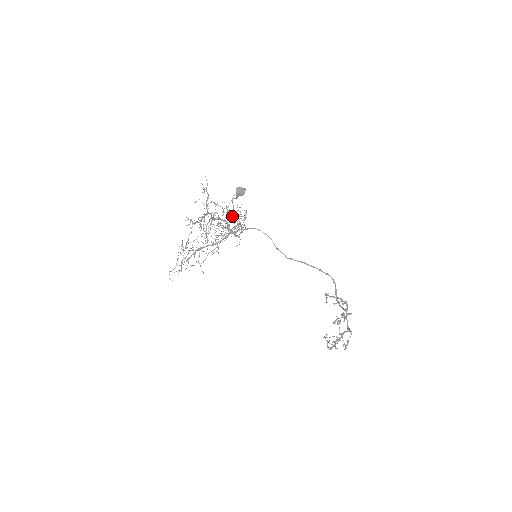
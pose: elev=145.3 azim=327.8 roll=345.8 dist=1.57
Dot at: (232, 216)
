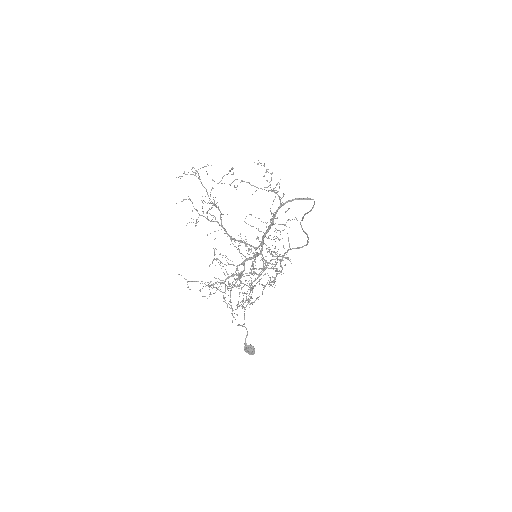
Dot at: occluded
